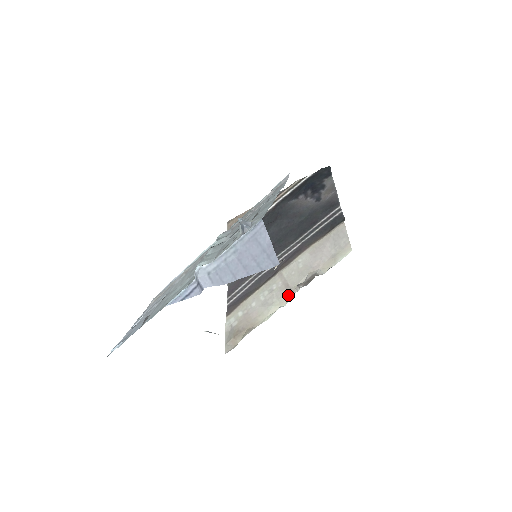
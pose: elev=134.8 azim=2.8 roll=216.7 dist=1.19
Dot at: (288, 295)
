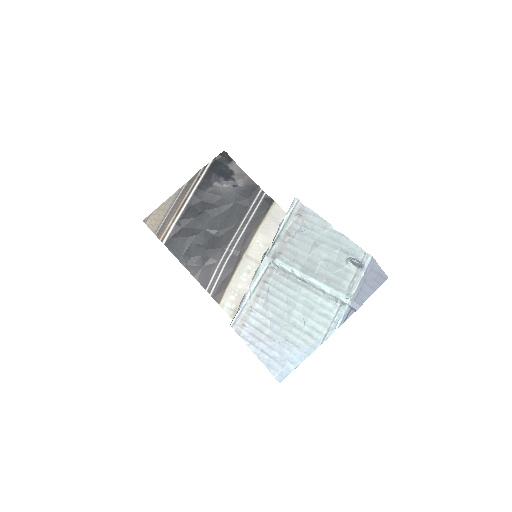
Dot at: occluded
